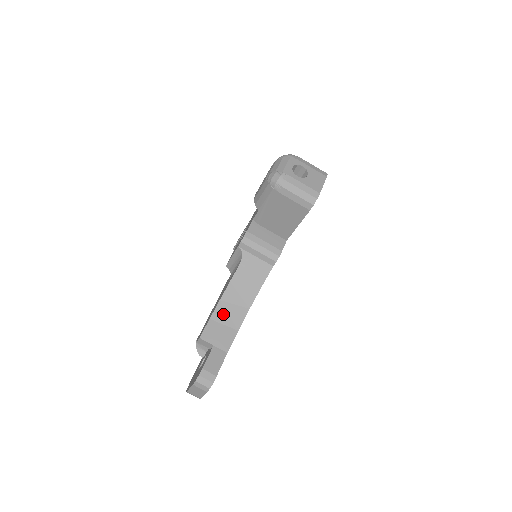
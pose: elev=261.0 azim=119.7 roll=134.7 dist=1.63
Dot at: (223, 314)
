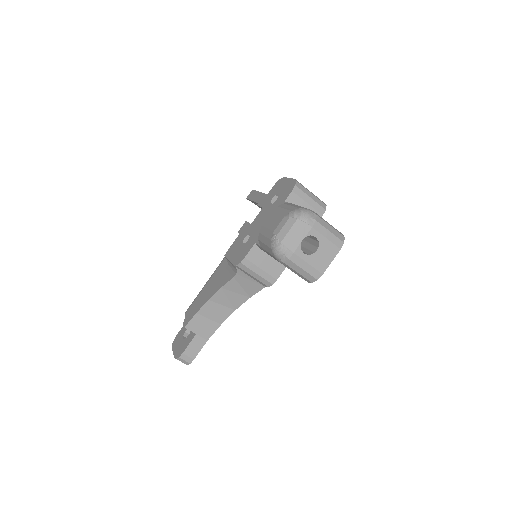
Dot at: (210, 311)
